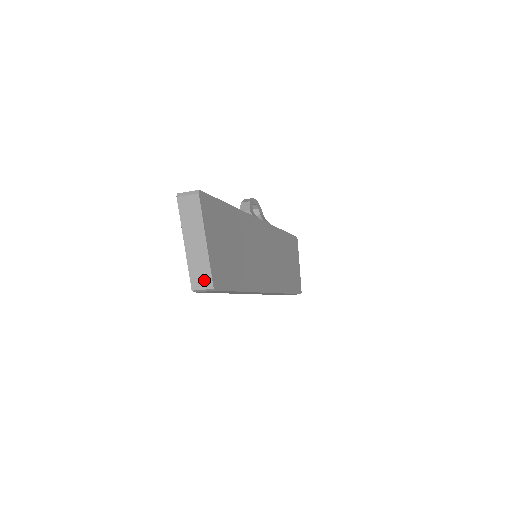
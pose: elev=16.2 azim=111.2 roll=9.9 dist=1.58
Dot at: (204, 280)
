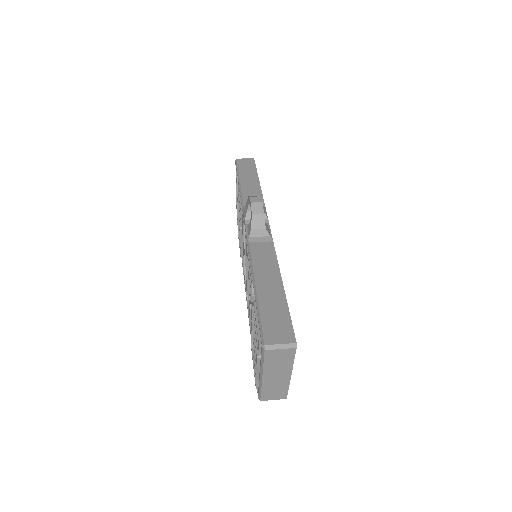
Dot at: (278, 395)
